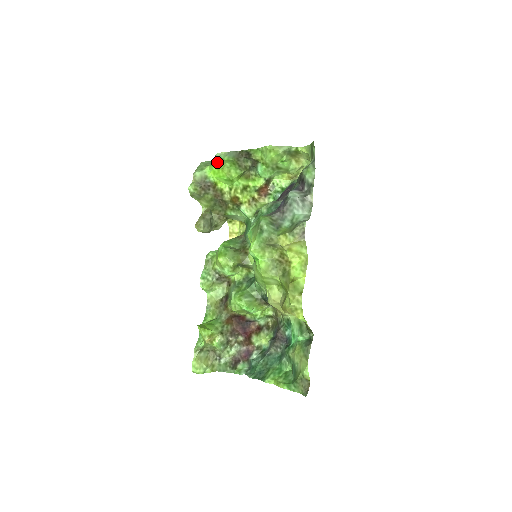
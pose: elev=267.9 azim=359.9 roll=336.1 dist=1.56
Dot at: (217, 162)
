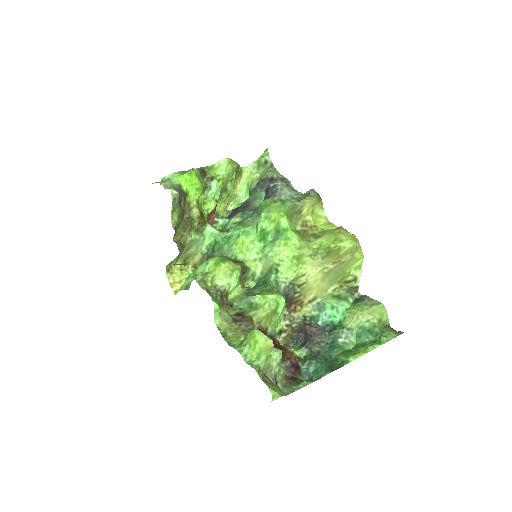
Dot at: occluded
